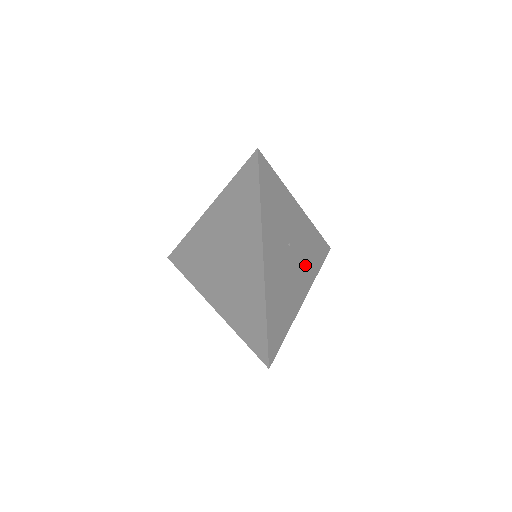
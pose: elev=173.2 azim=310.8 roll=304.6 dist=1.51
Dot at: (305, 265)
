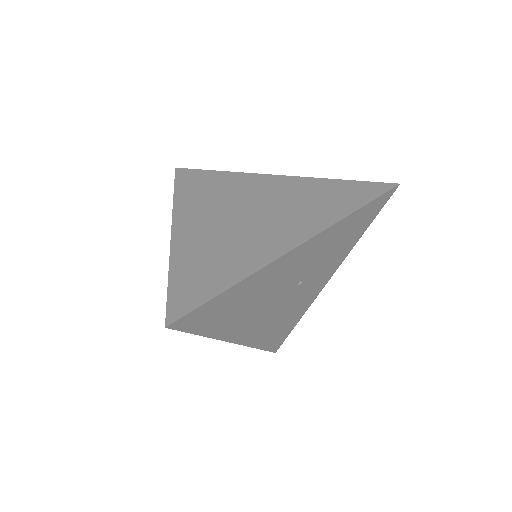
Dot at: (271, 322)
